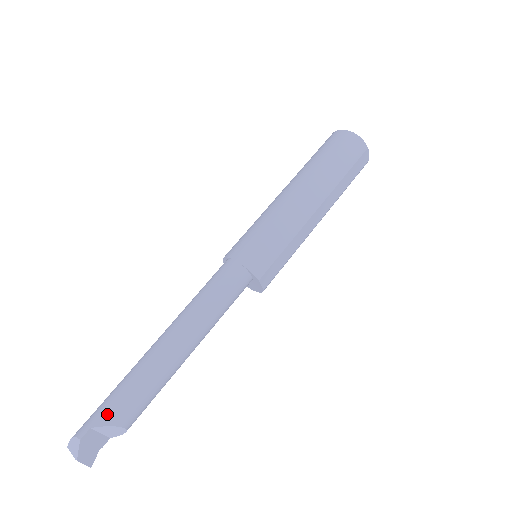
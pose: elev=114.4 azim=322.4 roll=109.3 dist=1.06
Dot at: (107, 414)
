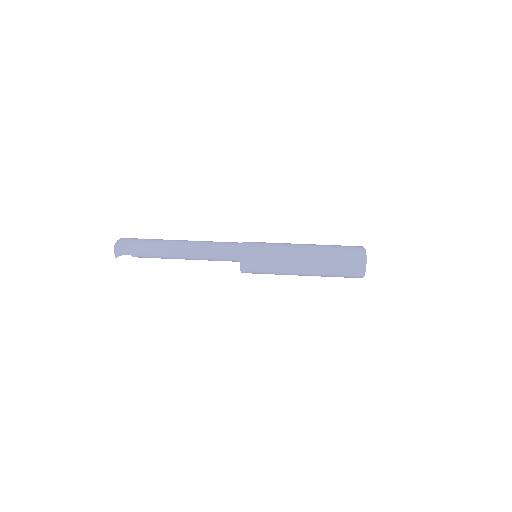
Dot at: (137, 241)
